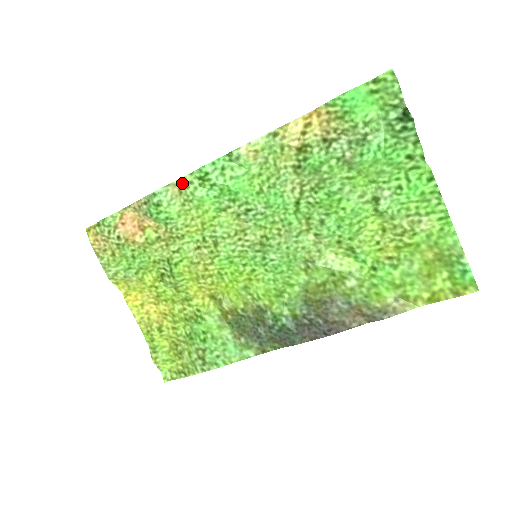
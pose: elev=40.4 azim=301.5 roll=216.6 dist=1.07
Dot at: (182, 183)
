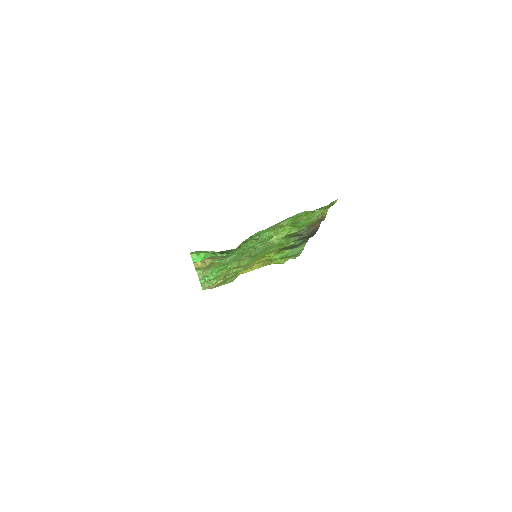
Dot at: occluded
